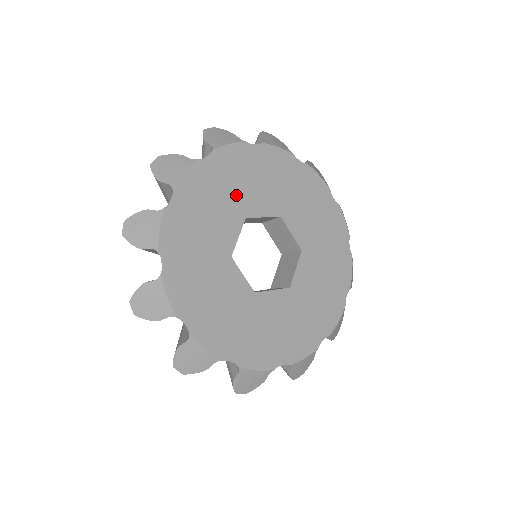
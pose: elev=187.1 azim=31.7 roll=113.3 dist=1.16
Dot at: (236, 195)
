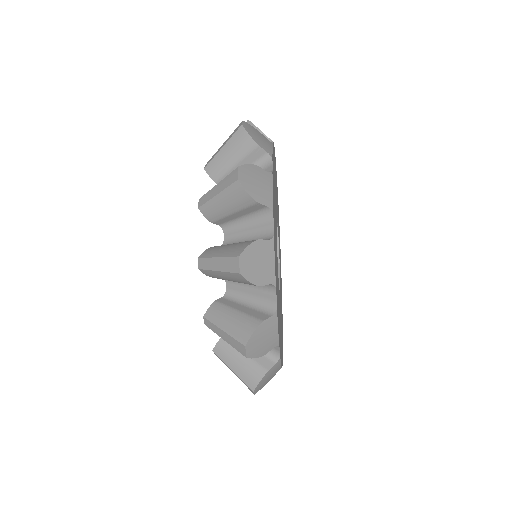
Dot at: occluded
